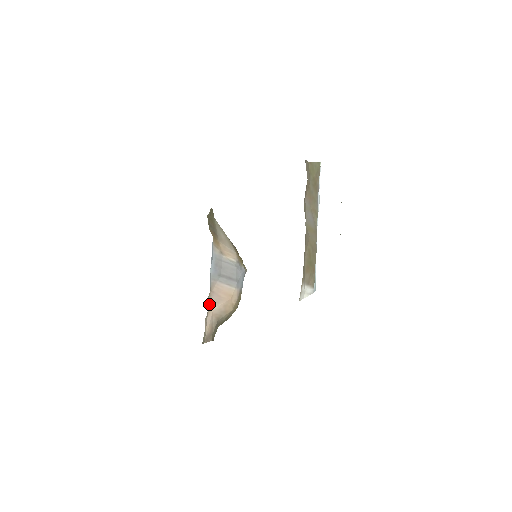
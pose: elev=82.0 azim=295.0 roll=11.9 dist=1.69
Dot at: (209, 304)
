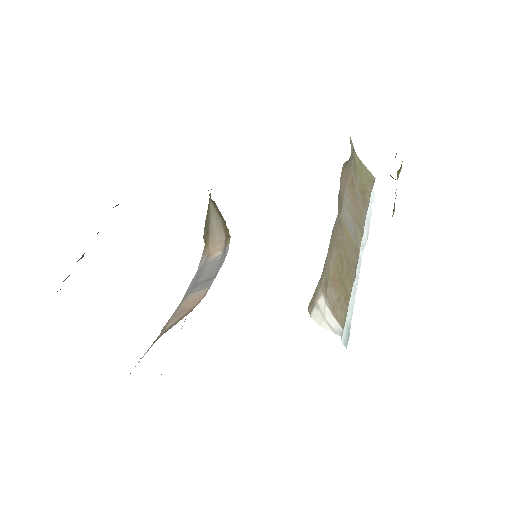
Dot at: (165, 326)
